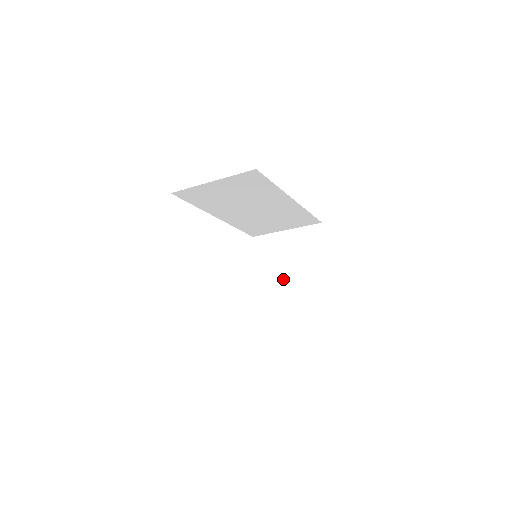
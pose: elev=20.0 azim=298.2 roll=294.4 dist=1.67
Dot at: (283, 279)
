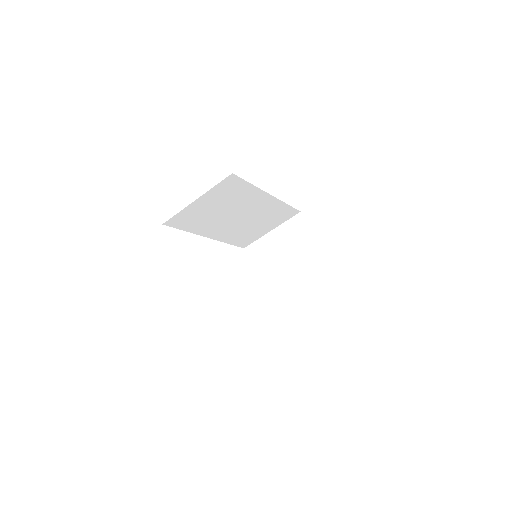
Dot at: (285, 274)
